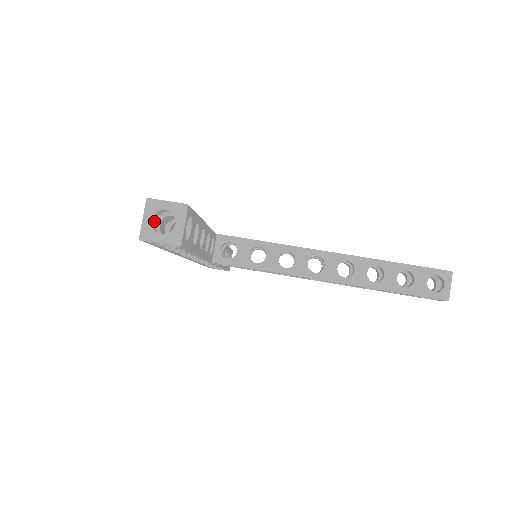
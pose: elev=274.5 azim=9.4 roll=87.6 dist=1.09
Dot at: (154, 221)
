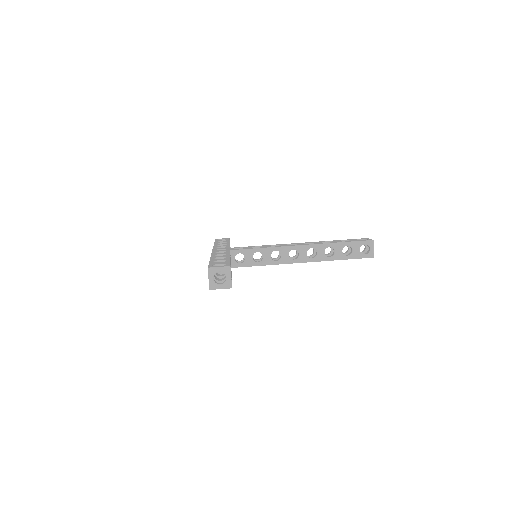
Dot at: occluded
